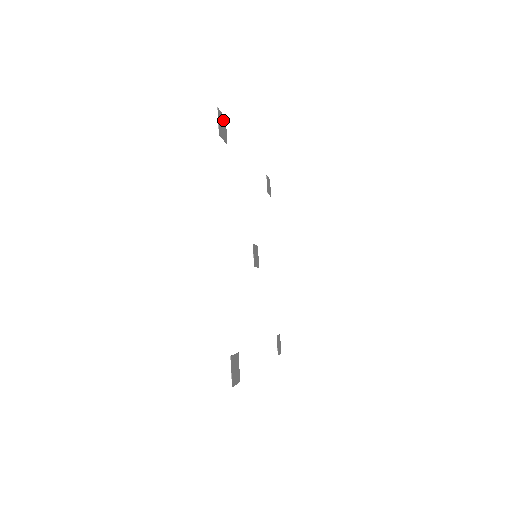
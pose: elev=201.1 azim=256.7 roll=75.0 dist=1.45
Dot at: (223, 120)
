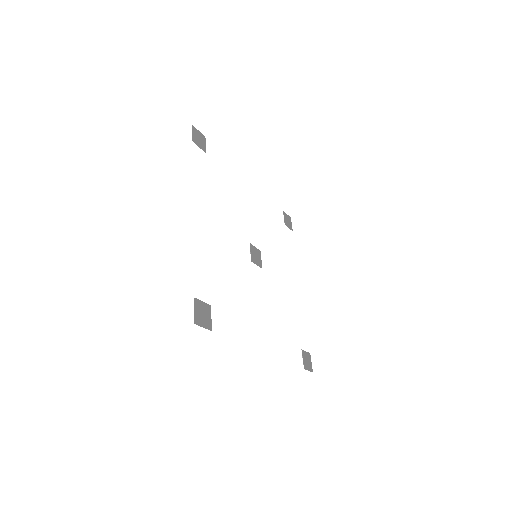
Dot at: (201, 136)
